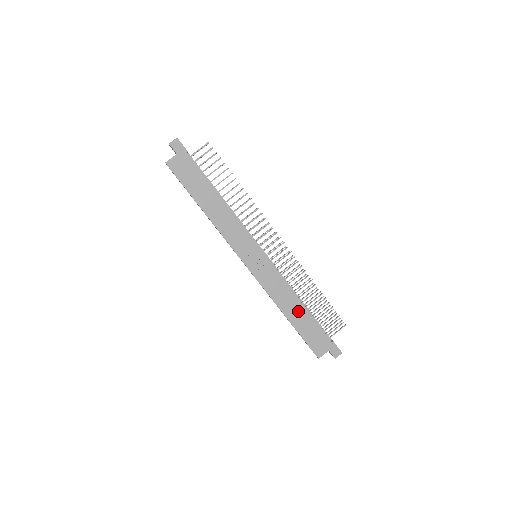
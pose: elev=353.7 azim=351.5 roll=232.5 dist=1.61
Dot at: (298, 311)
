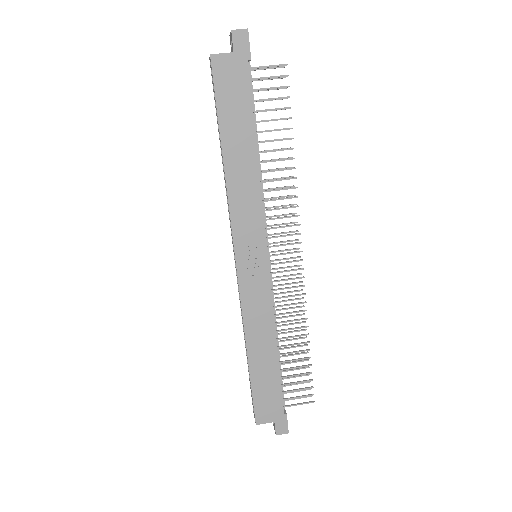
Dot at: (267, 355)
